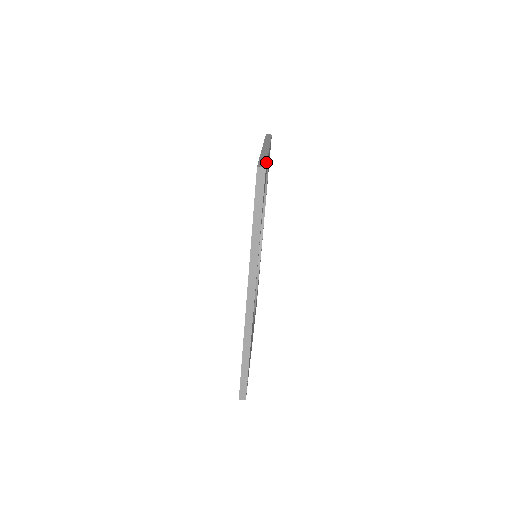
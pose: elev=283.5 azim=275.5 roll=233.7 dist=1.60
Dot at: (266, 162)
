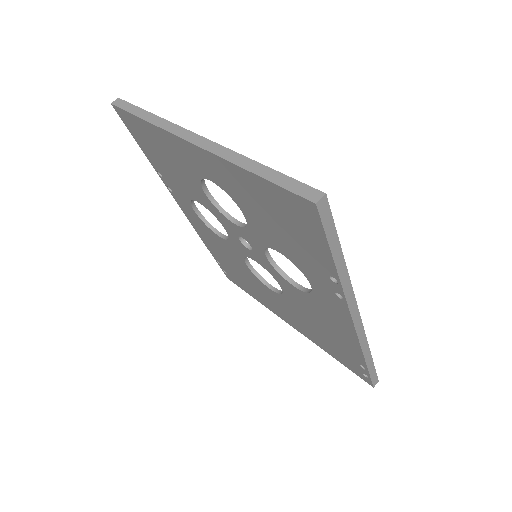
Dot at: (292, 179)
